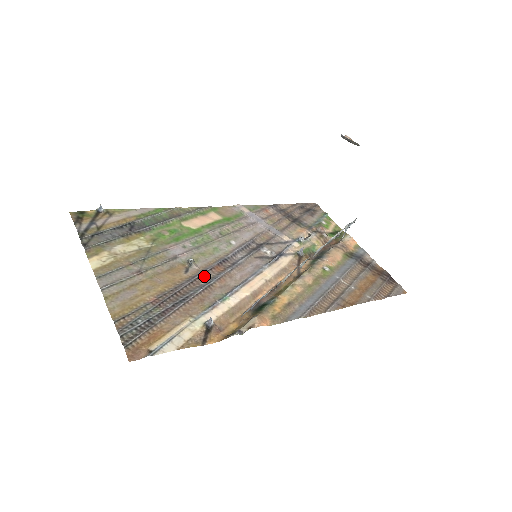
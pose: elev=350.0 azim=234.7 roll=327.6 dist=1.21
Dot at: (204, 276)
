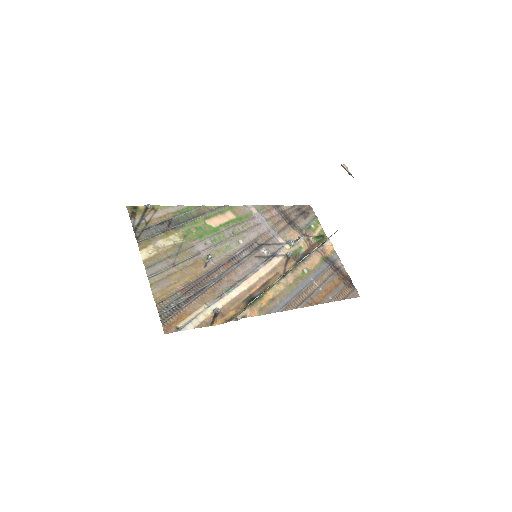
Dot at: (217, 271)
